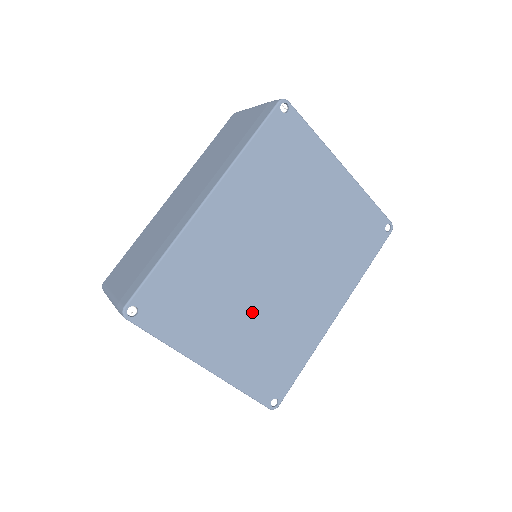
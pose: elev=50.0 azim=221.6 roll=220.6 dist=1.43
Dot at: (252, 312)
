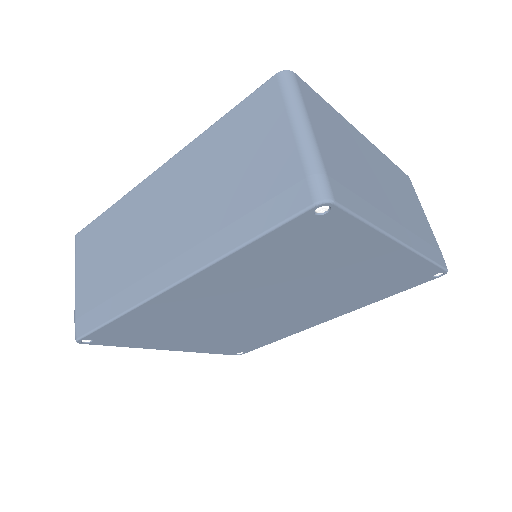
Dot at: (225, 329)
